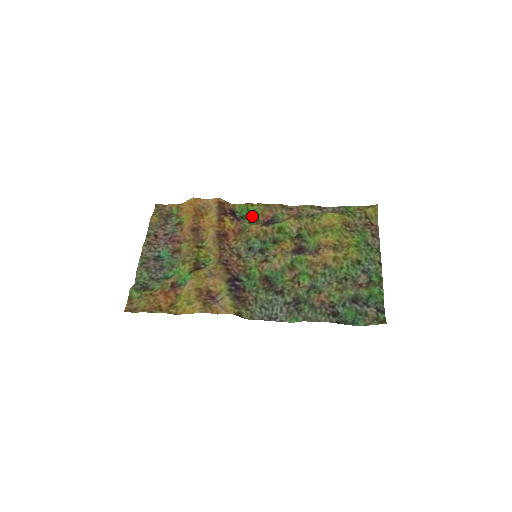
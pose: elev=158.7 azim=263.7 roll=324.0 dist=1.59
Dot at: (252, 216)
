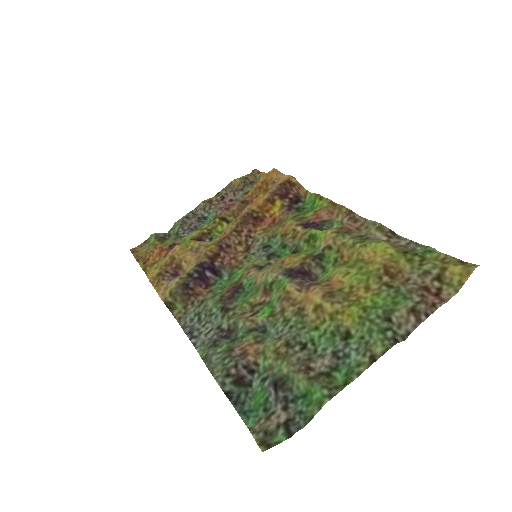
Dot at: (308, 211)
